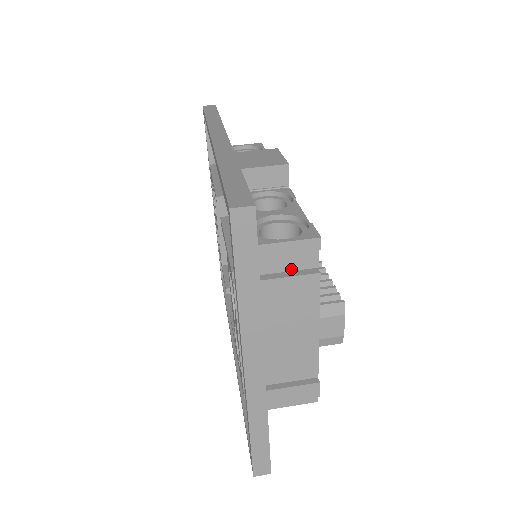
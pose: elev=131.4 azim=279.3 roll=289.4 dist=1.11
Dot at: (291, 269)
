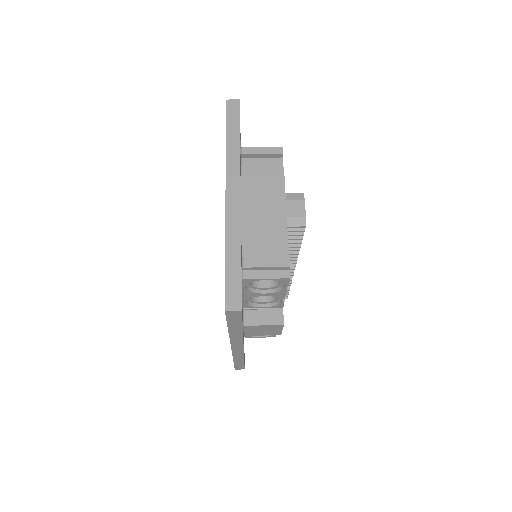
Dot at: (265, 169)
